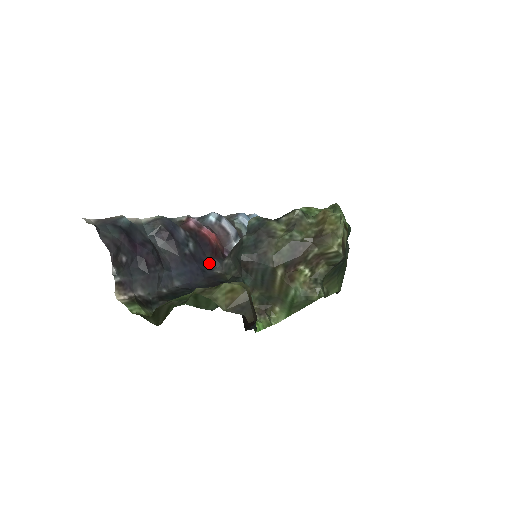
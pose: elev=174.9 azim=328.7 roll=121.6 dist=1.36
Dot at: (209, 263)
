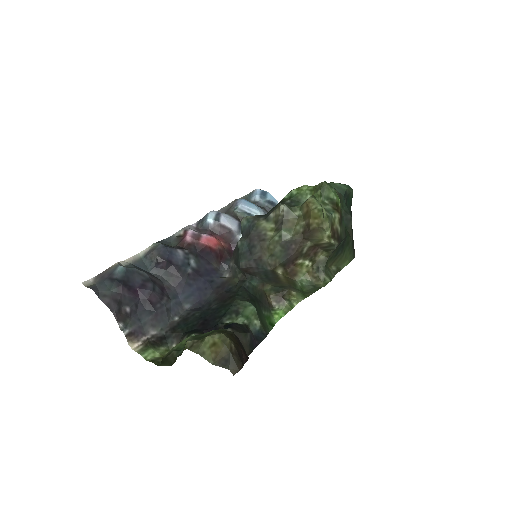
Dot at: (216, 269)
